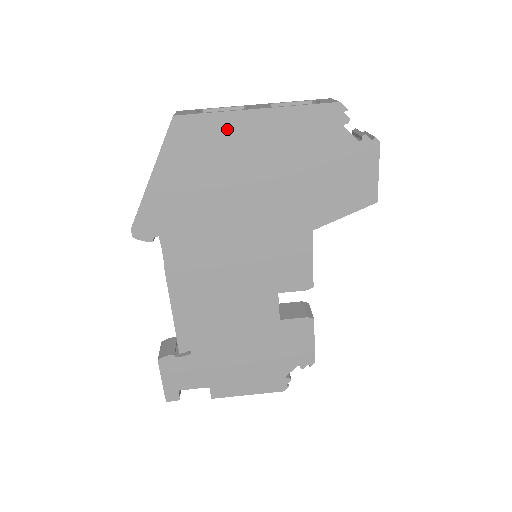
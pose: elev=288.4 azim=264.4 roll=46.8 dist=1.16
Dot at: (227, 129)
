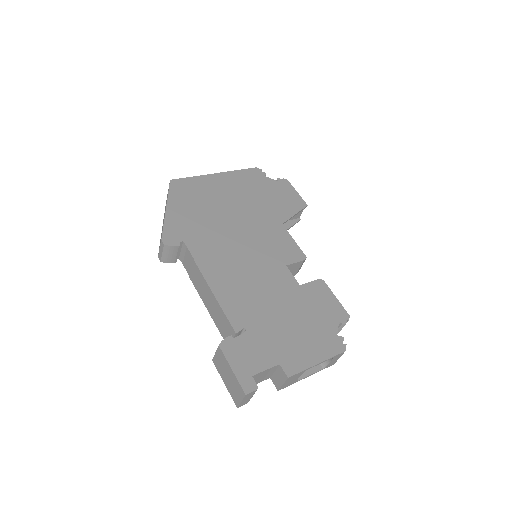
Dot at: (204, 183)
